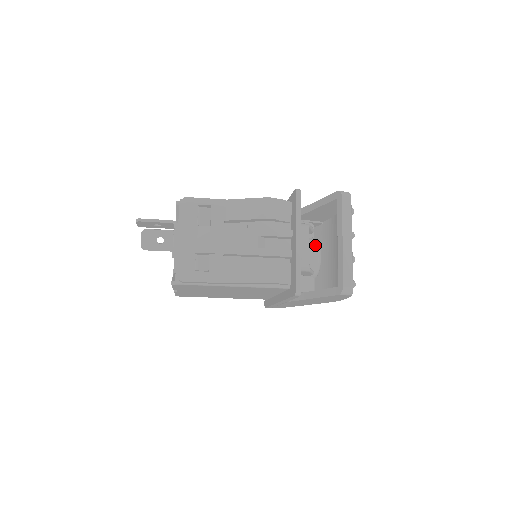
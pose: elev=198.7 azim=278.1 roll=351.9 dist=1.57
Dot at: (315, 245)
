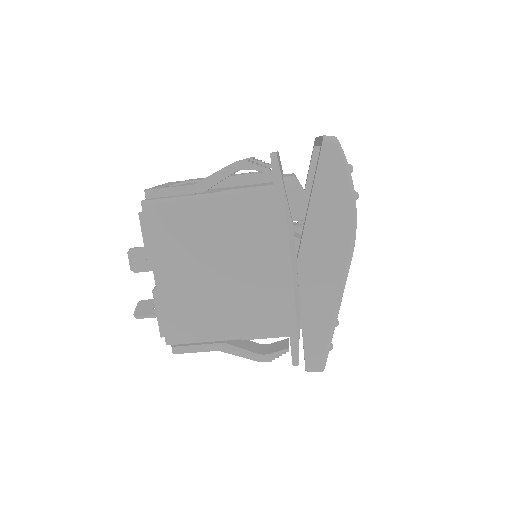
Dot at: occluded
